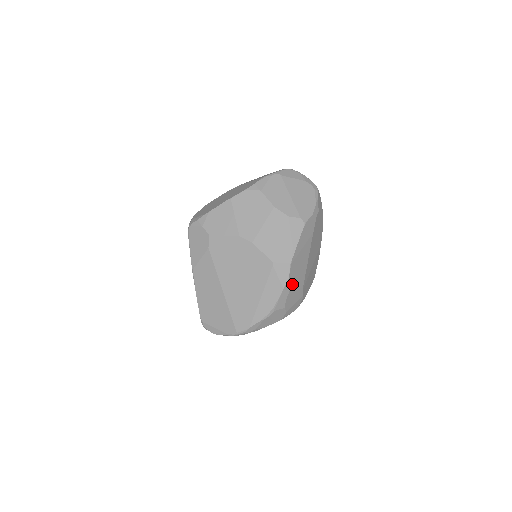
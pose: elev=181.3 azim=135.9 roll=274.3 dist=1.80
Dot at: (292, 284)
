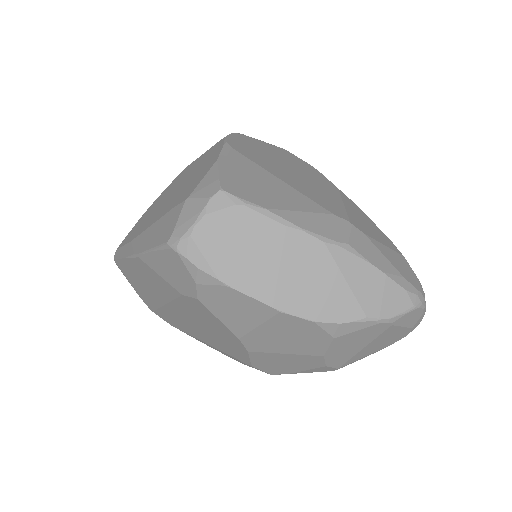
Dot at: occluded
